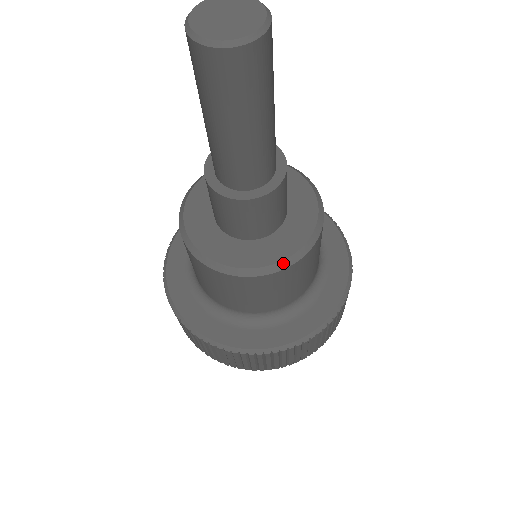
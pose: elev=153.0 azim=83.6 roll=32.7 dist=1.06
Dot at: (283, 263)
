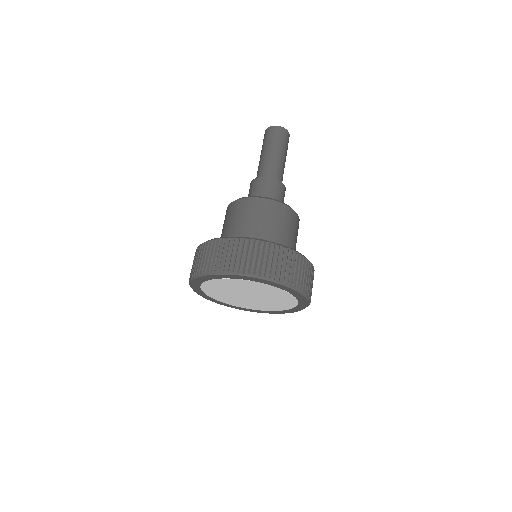
Dot at: occluded
